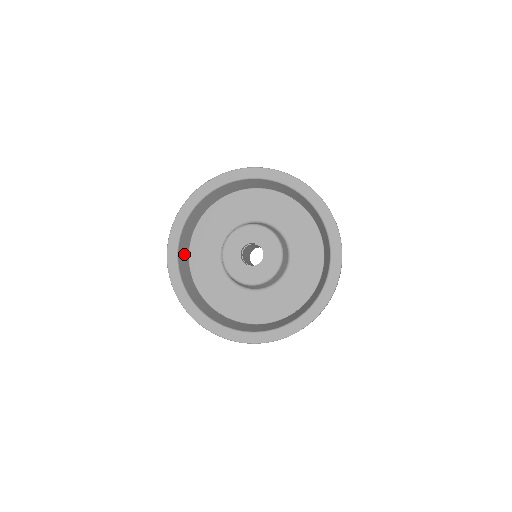
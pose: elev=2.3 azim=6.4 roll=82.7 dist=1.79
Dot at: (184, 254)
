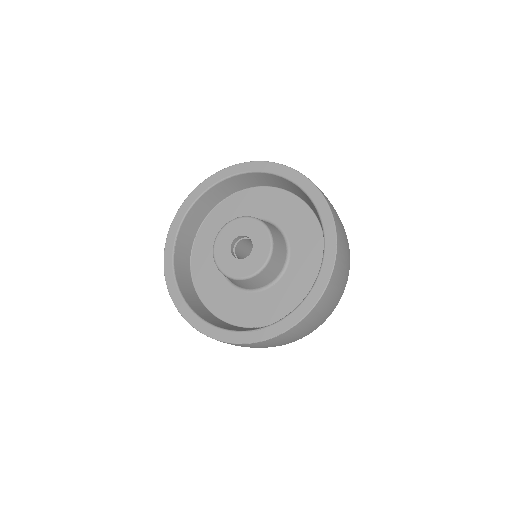
Dot at: (193, 299)
